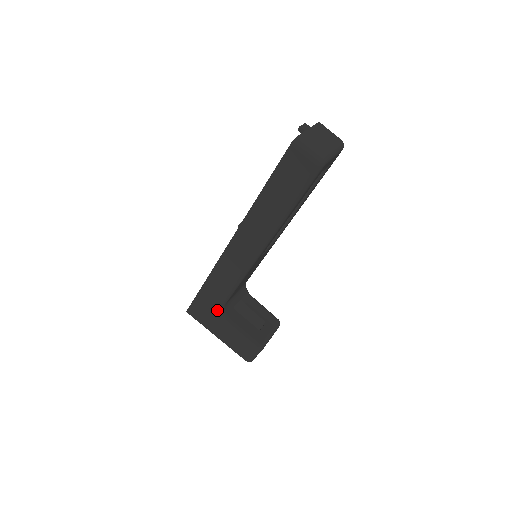
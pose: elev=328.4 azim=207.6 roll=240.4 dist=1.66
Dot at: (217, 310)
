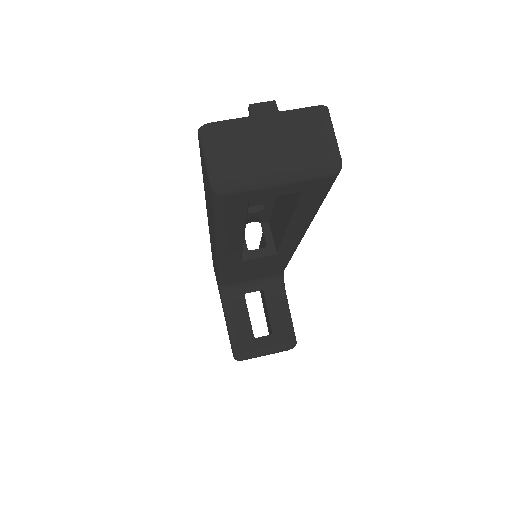
Dot at: (219, 286)
